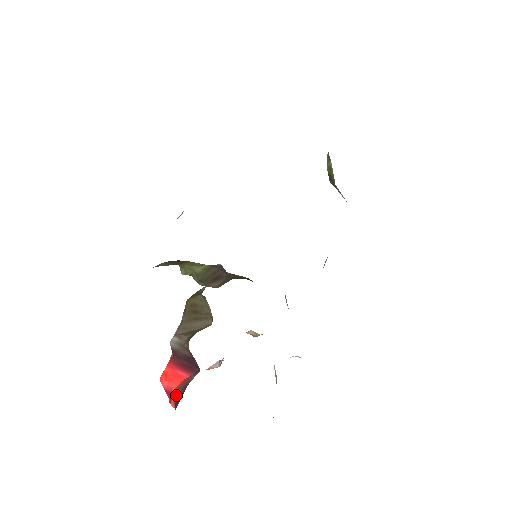
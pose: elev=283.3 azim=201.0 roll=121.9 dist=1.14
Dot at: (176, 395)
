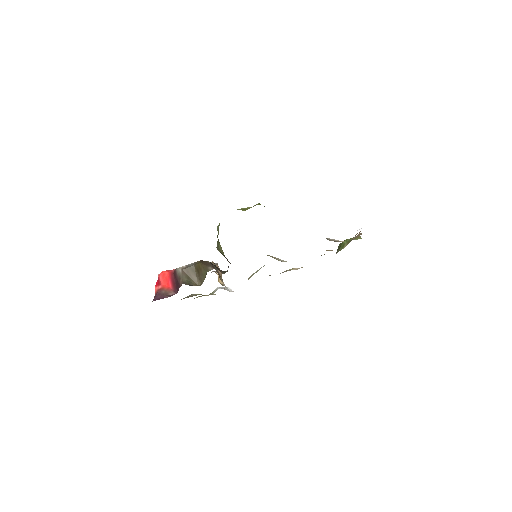
Dot at: (160, 291)
